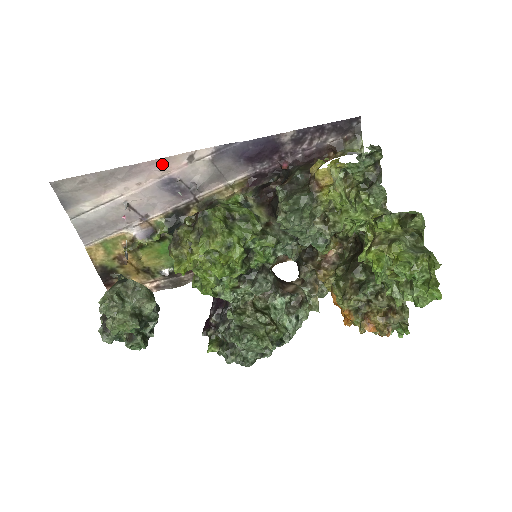
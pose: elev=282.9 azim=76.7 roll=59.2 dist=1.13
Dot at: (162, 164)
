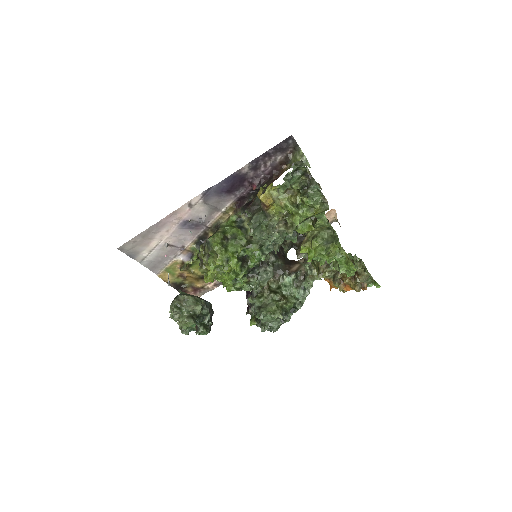
Dot at: (174, 215)
